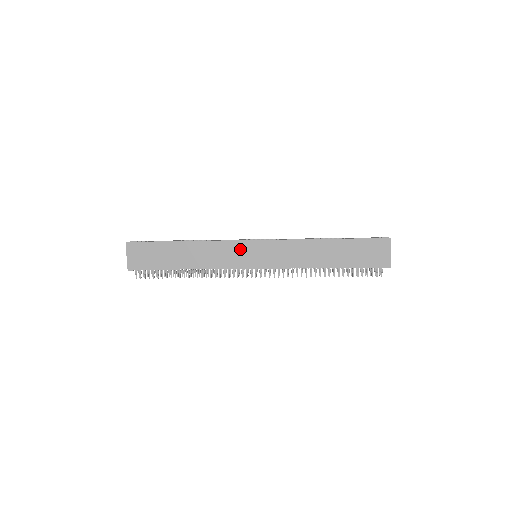
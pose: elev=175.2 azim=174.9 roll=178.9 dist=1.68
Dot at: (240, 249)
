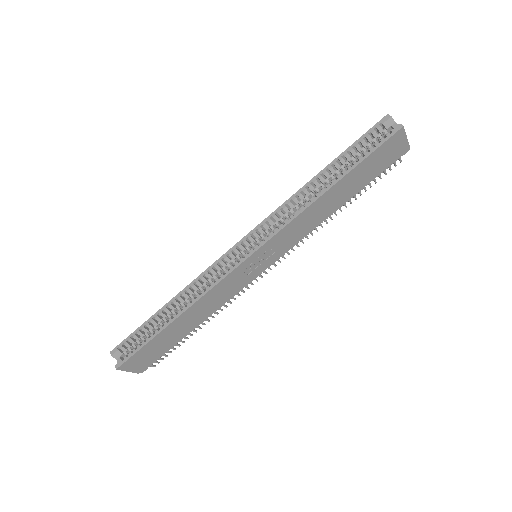
Dot at: (240, 273)
